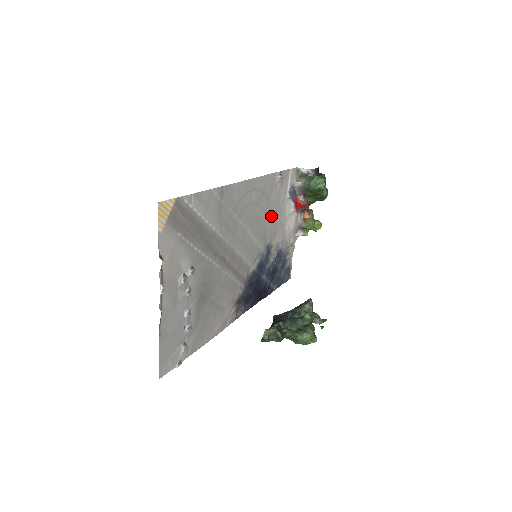
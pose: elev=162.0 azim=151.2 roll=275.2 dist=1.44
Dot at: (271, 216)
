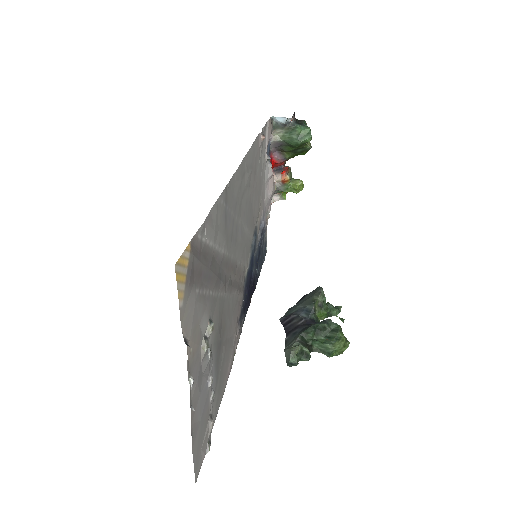
Dot at: (256, 193)
